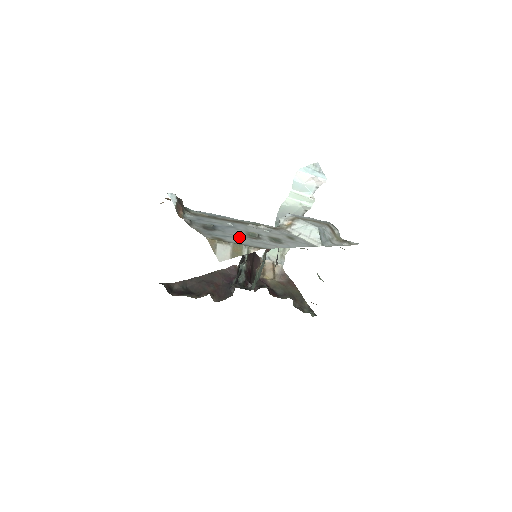
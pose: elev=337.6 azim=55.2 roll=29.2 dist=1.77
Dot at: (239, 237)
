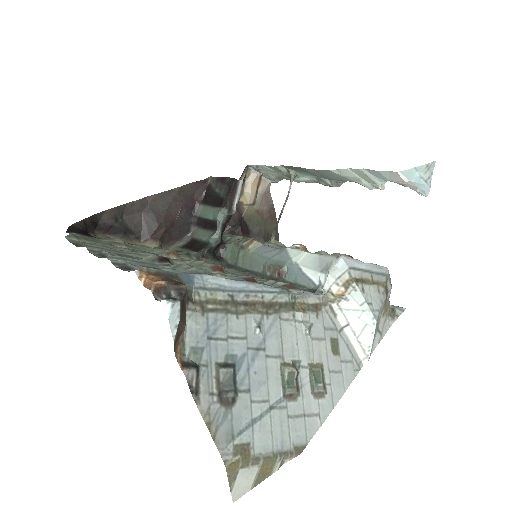
Dot at: (272, 409)
